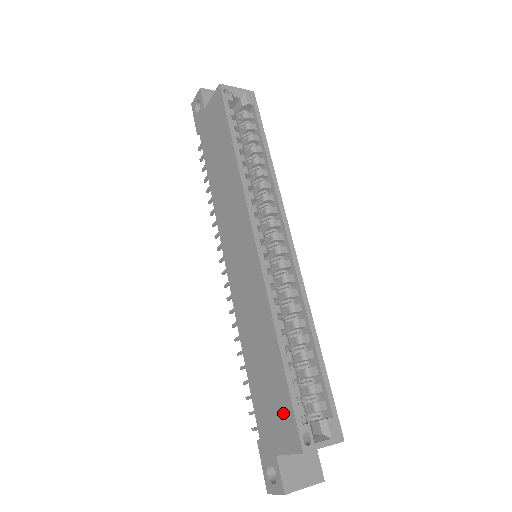
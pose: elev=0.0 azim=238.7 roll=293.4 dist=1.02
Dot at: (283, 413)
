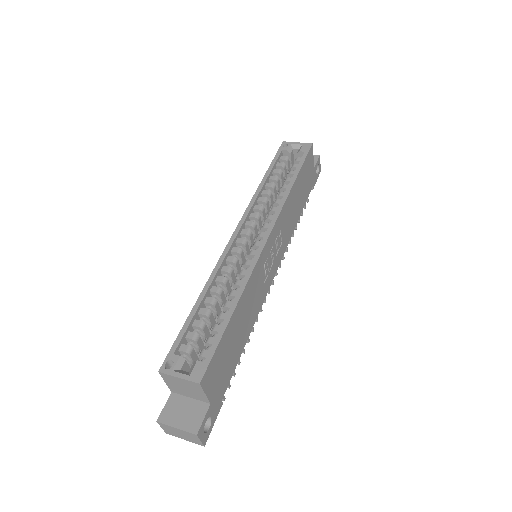
Dot at: occluded
